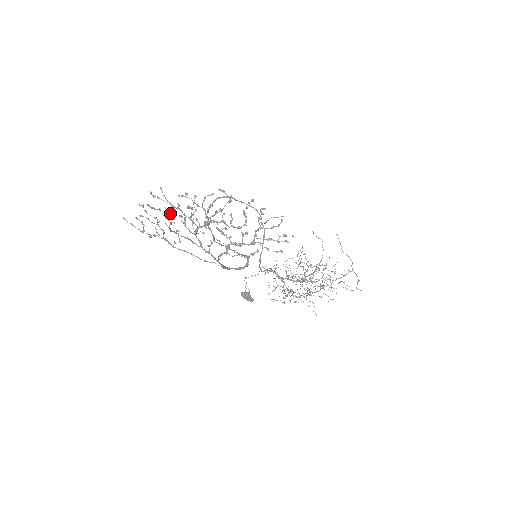
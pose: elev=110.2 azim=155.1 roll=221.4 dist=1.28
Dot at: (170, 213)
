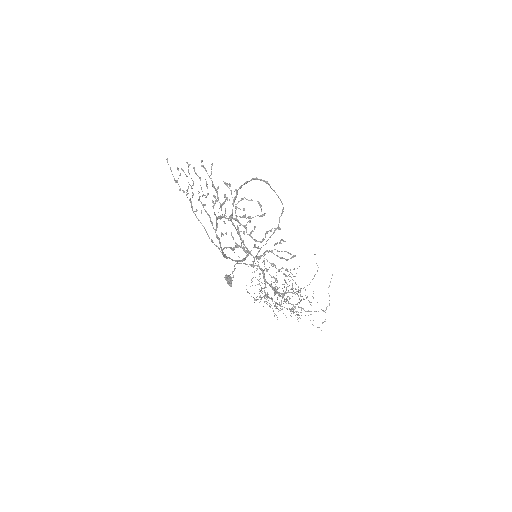
Dot at: (207, 187)
